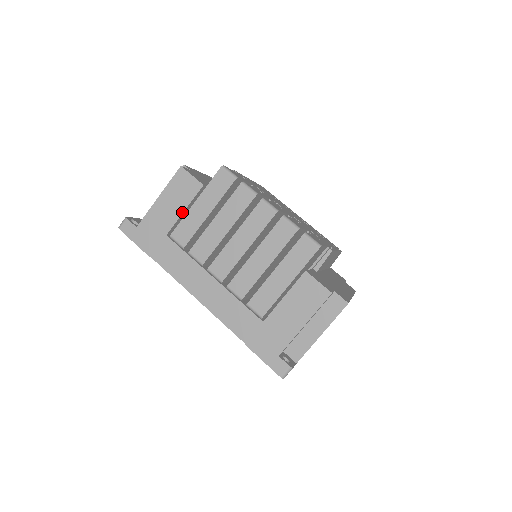
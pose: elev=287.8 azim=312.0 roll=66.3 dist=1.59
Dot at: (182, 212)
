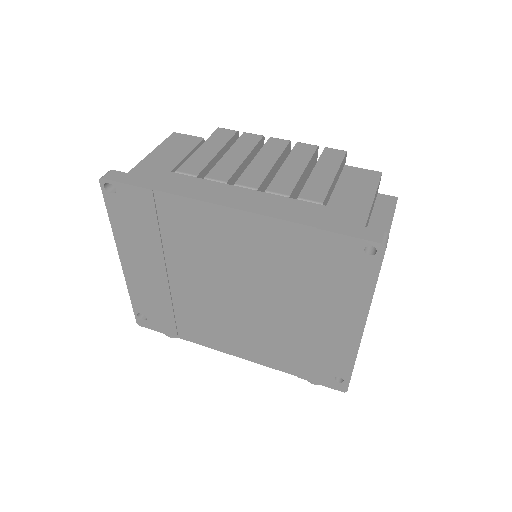
Dot at: (185, 155)
